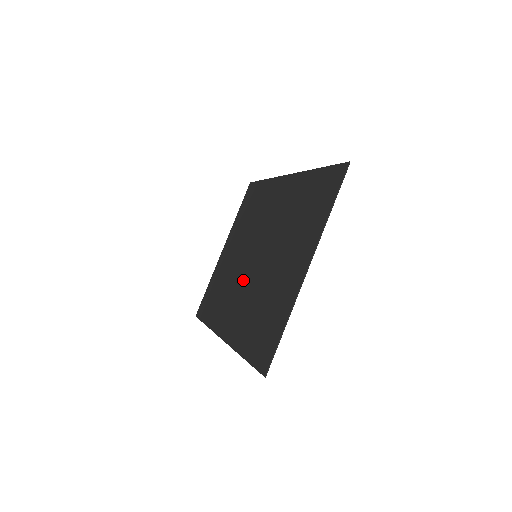
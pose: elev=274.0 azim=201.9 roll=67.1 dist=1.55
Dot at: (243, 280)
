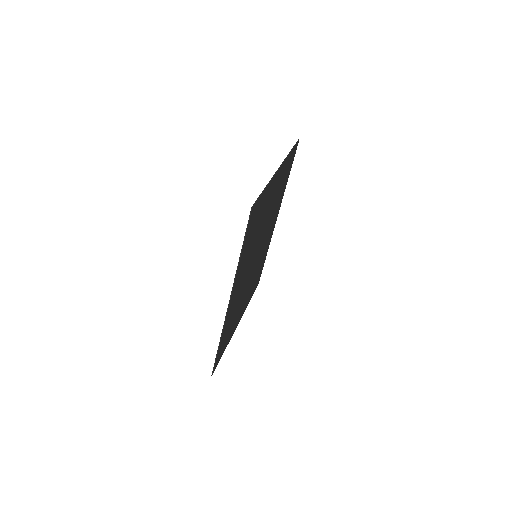
Dot at: (247, 273)
